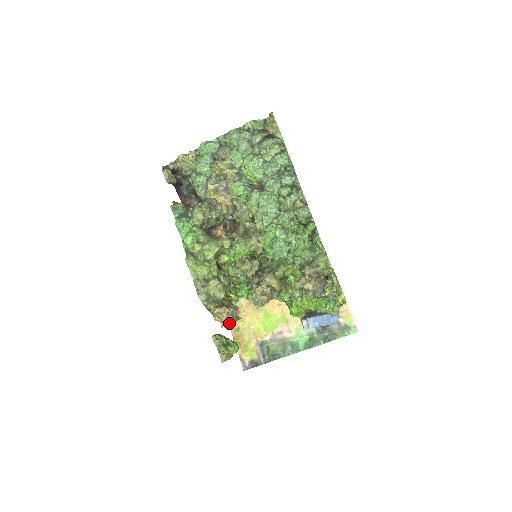
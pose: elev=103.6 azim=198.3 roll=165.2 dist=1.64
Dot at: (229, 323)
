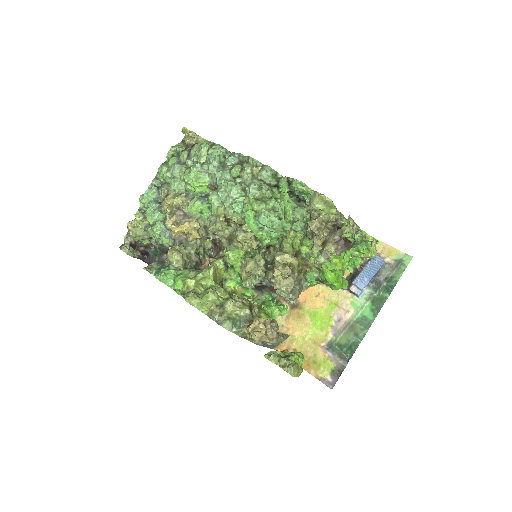
Dot at: occluded
